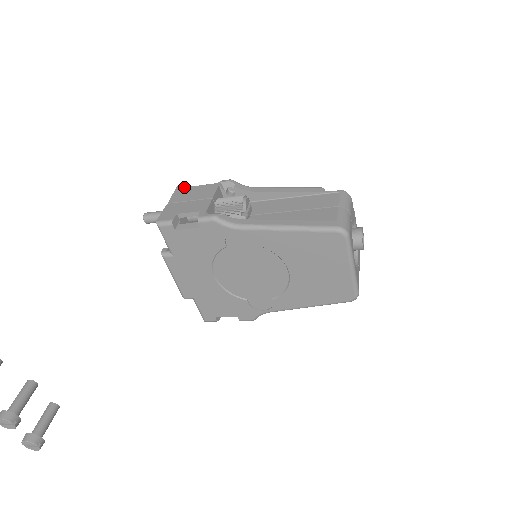
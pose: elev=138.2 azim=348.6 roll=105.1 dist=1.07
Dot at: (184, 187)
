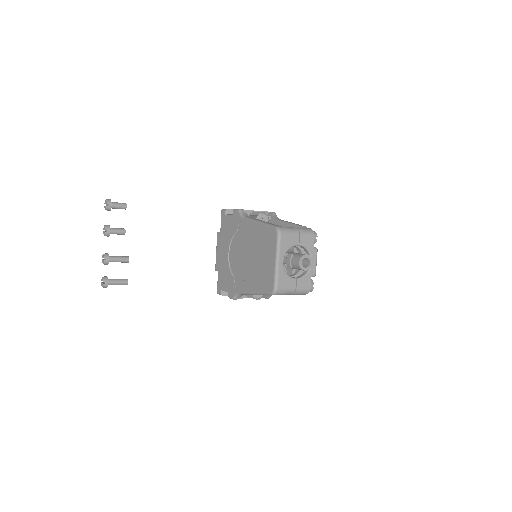
Dot at: occluded
